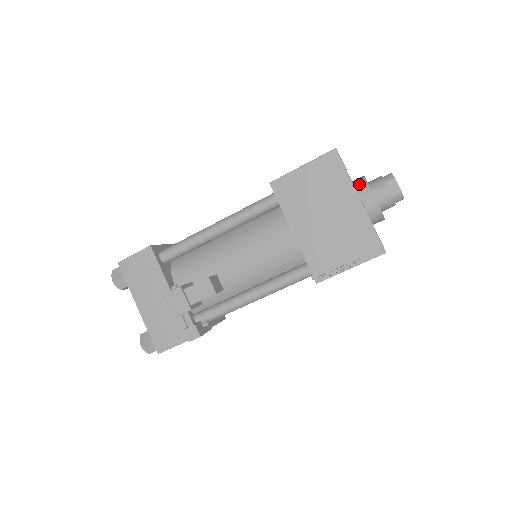
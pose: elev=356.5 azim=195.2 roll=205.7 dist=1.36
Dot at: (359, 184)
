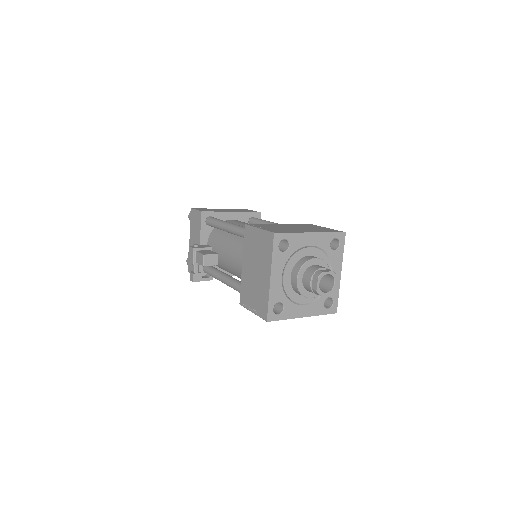
Dot at: (299, 263)
